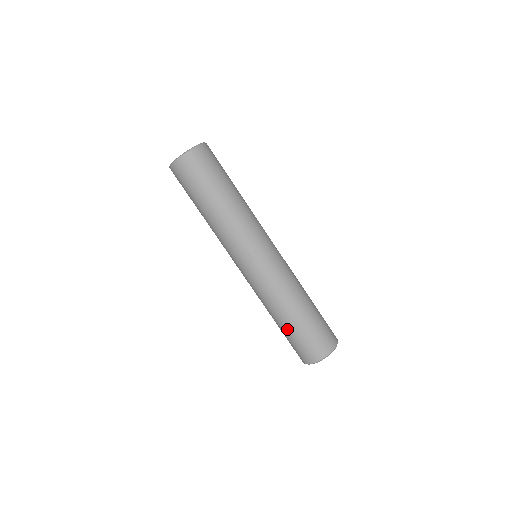
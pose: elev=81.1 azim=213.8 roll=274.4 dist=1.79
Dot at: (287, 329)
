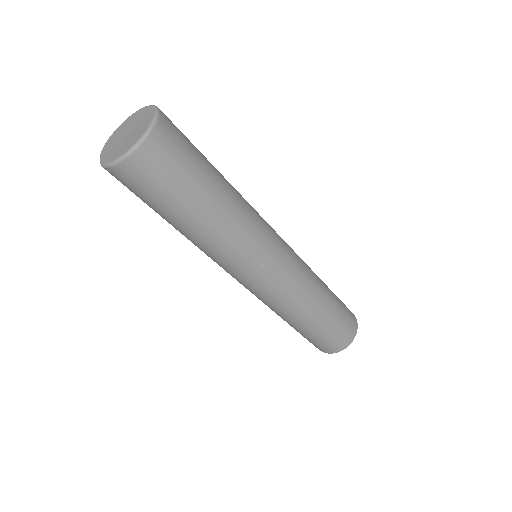
Dot at: (302, 331)
